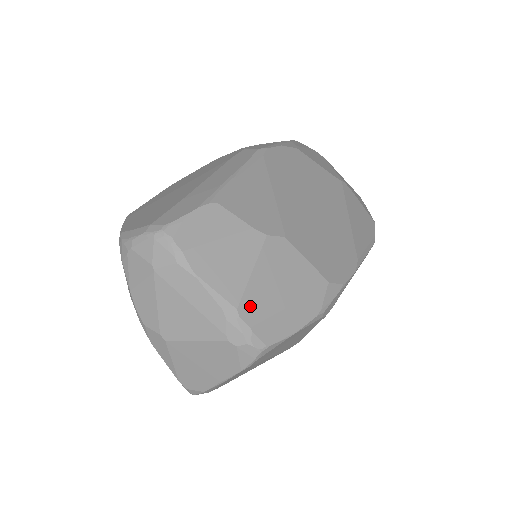
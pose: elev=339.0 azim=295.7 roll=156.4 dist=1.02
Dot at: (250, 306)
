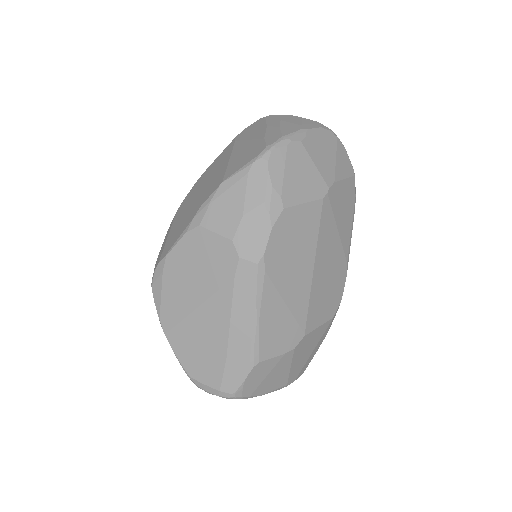
Dot at: (293, 377)
